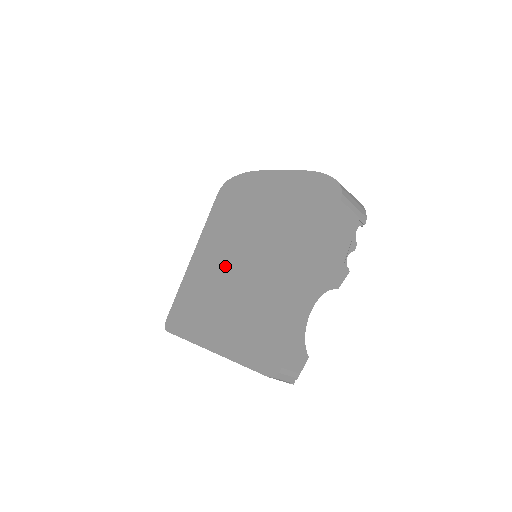
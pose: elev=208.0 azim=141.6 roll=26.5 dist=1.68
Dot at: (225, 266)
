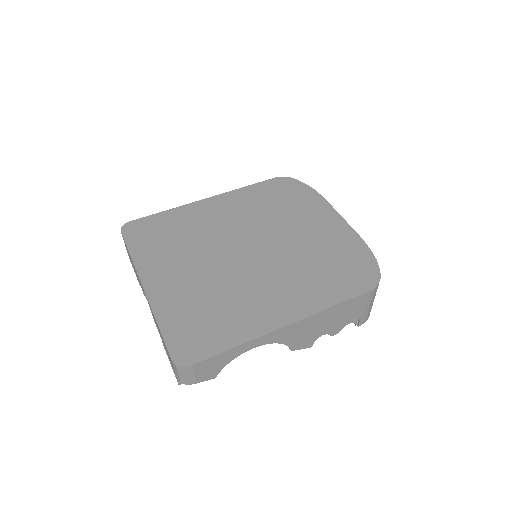
Dot at: (224, 236)
